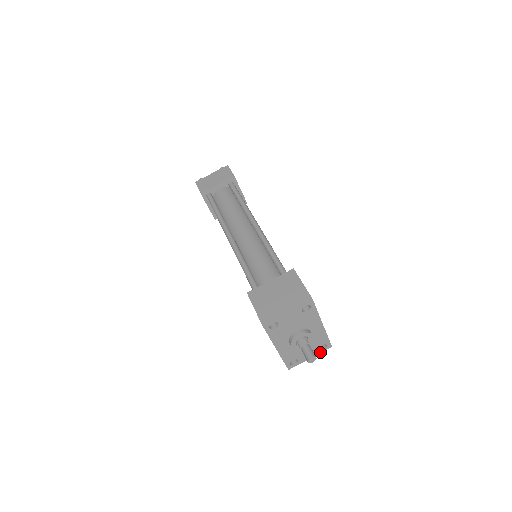
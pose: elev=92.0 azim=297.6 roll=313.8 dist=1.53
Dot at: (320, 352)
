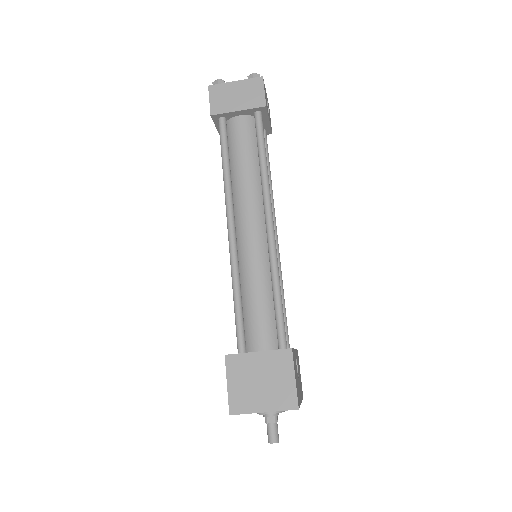
Dot at: occluded
